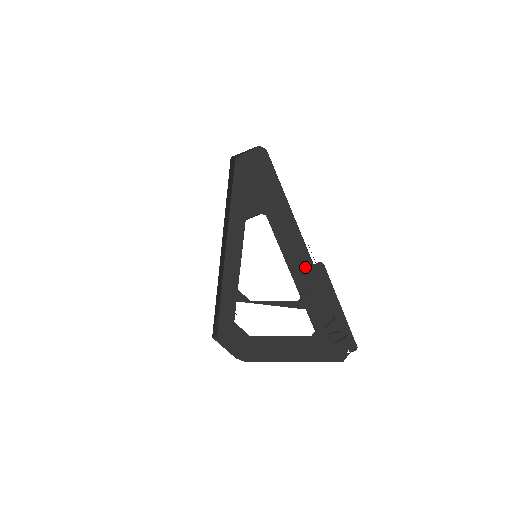
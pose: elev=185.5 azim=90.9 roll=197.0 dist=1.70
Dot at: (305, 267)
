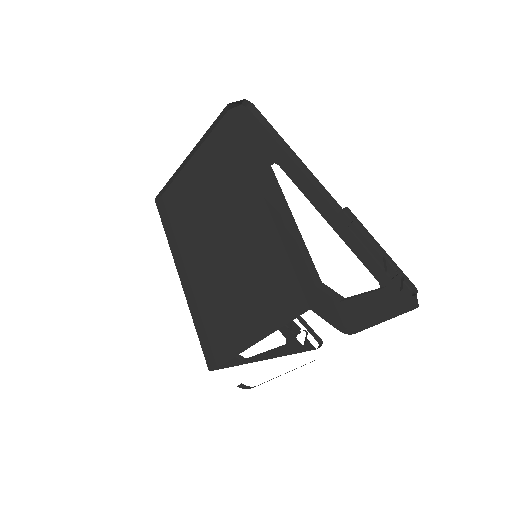
Dot at: (334, 216)
